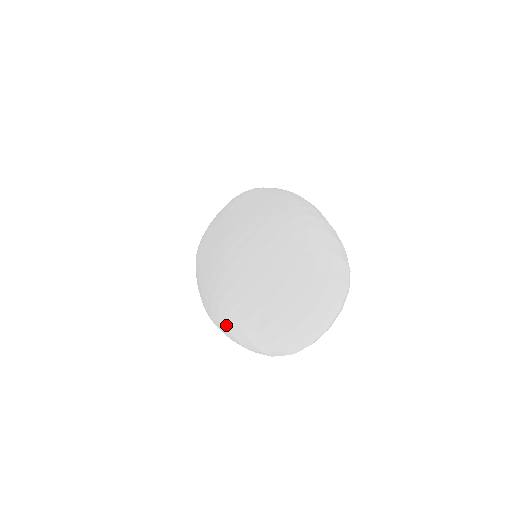
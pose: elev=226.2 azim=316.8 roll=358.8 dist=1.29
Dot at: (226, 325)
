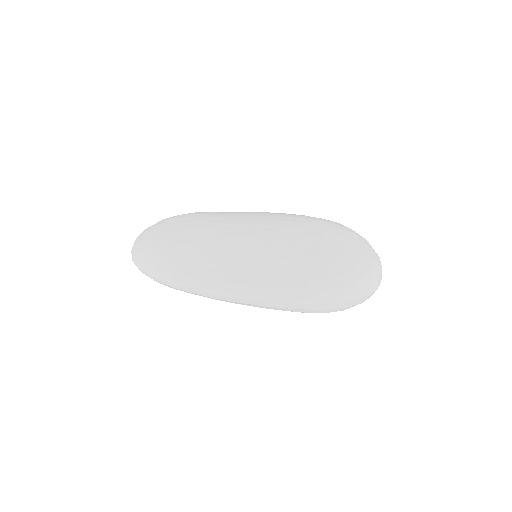
Dot at: (326, 282)
